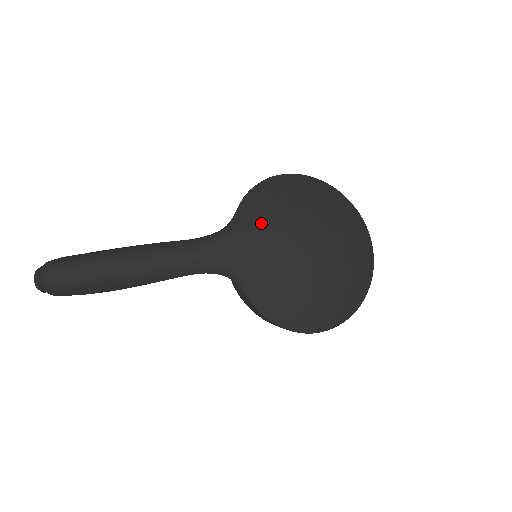
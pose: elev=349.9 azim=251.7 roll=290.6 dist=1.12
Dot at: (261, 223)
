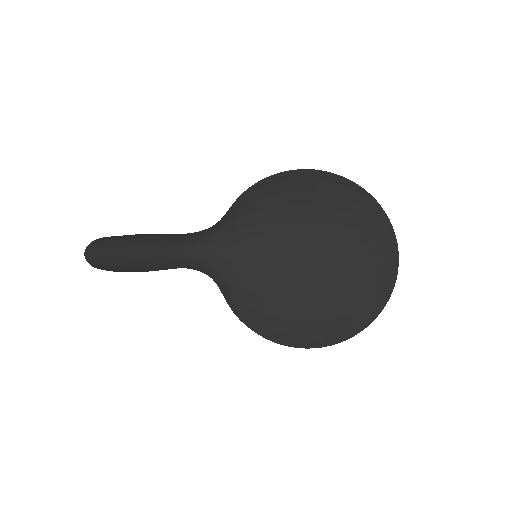
Dot at: (245, 224)
